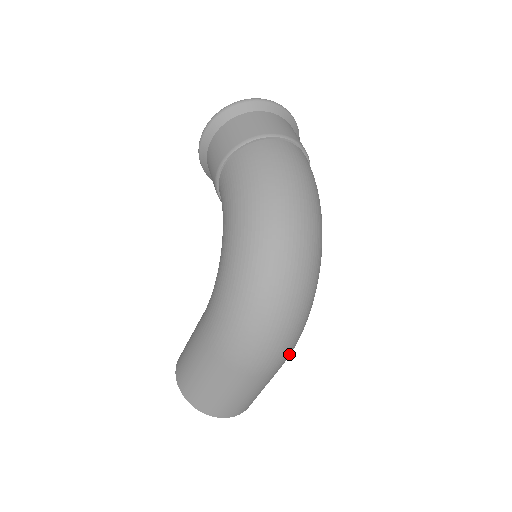
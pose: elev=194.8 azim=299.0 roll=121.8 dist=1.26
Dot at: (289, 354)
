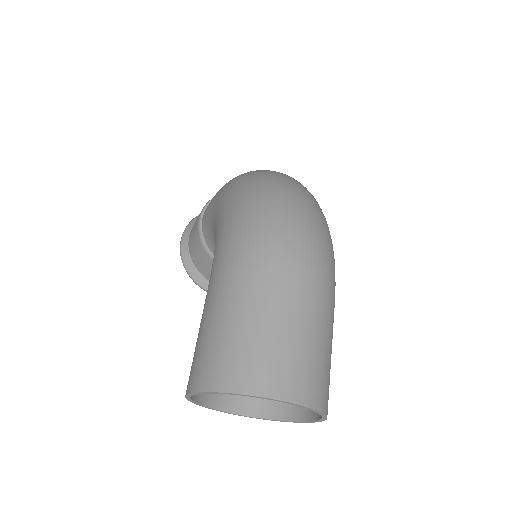
Dot at: (329, 265)
